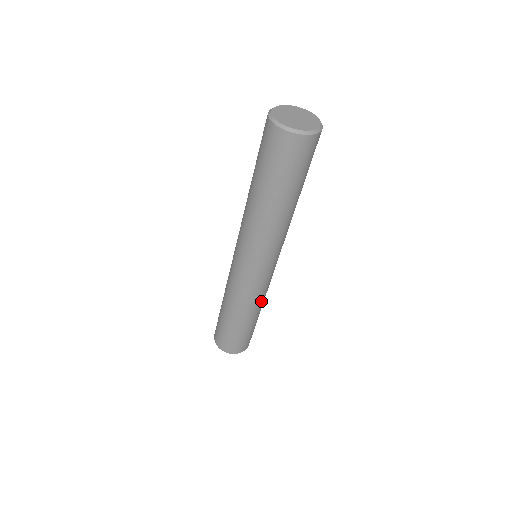
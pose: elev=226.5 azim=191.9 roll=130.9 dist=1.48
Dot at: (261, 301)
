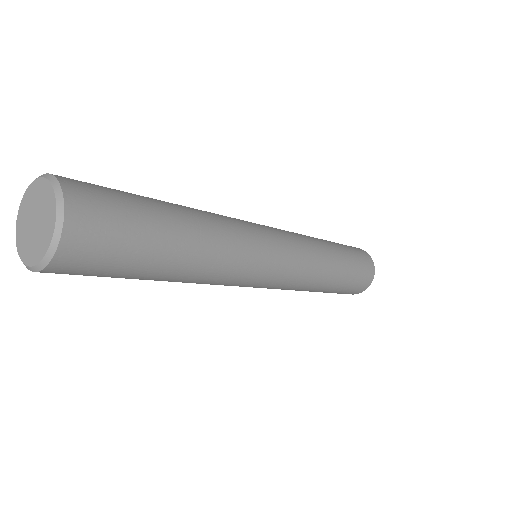
Dot at: (303, 288)
